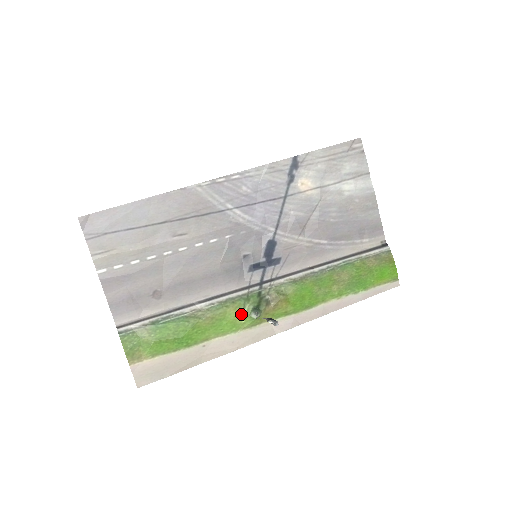
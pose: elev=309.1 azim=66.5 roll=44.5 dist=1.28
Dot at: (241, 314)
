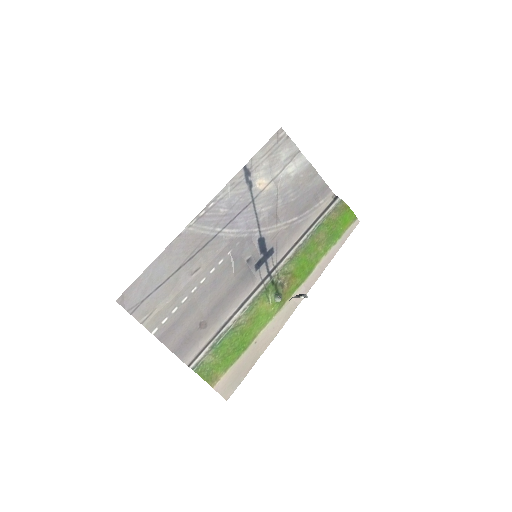
Dot at: (269, 304)
